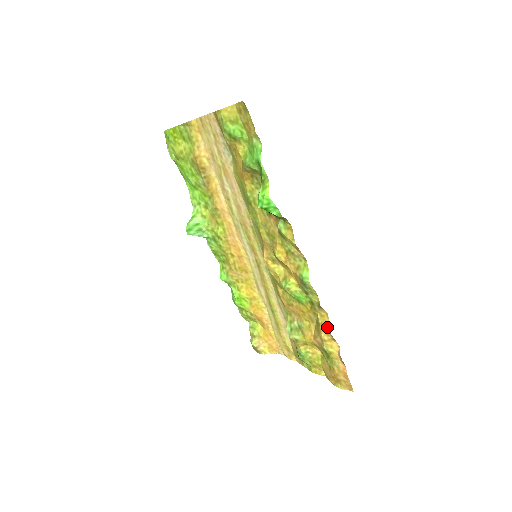
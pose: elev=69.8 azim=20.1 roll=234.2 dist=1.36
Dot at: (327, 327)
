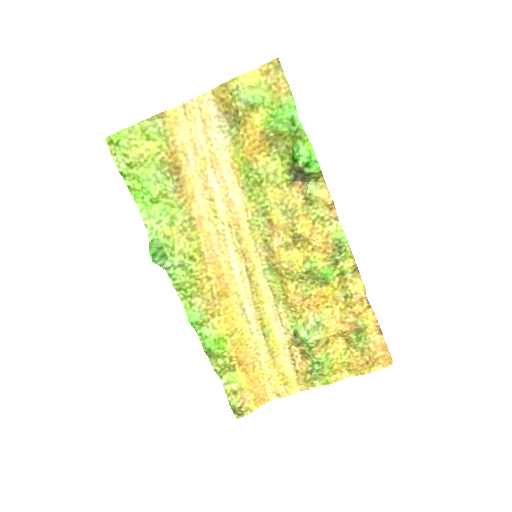
Dot at: (363, 293)
